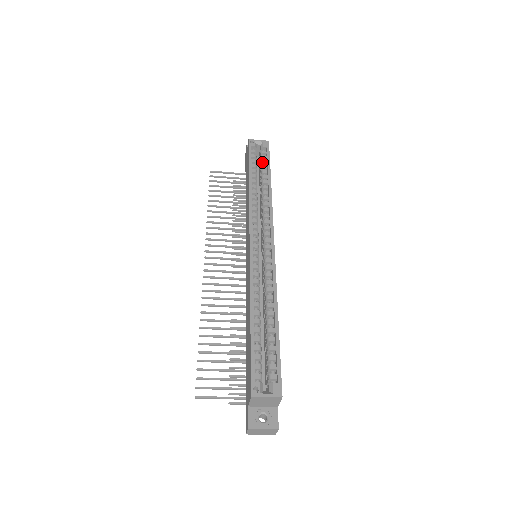
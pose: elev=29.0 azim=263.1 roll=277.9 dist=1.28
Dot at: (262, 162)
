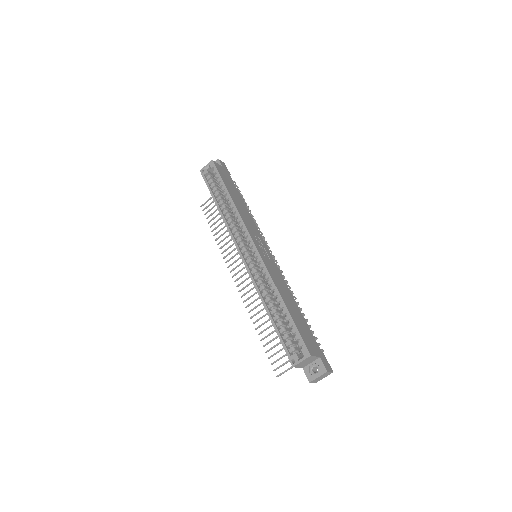
Dot at: occluded
